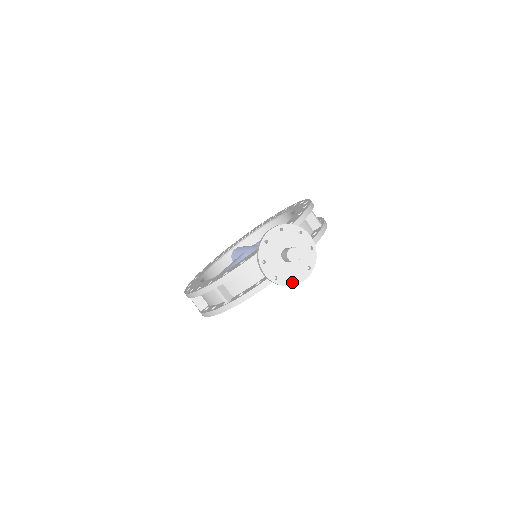
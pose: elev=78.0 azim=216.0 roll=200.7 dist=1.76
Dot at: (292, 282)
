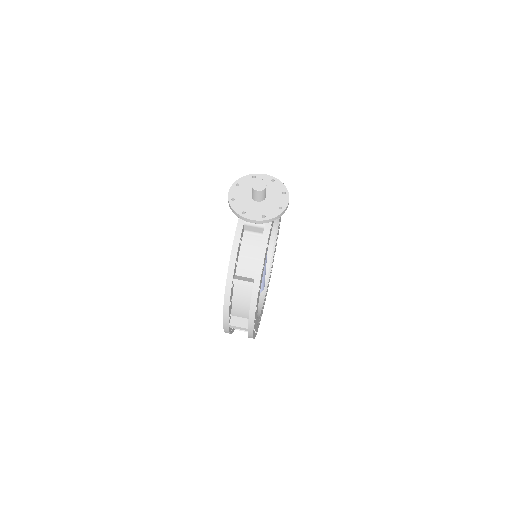
Dot at: (280, 210)
